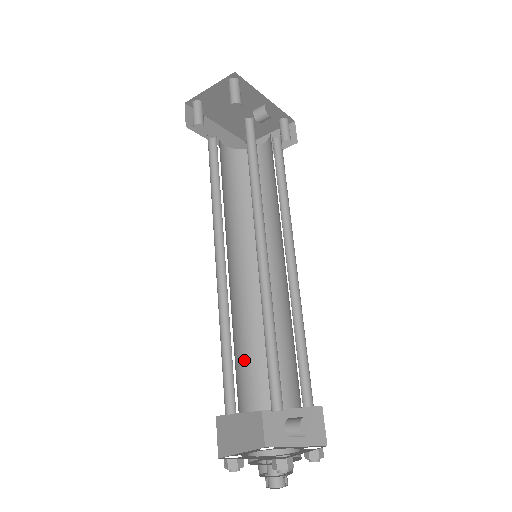
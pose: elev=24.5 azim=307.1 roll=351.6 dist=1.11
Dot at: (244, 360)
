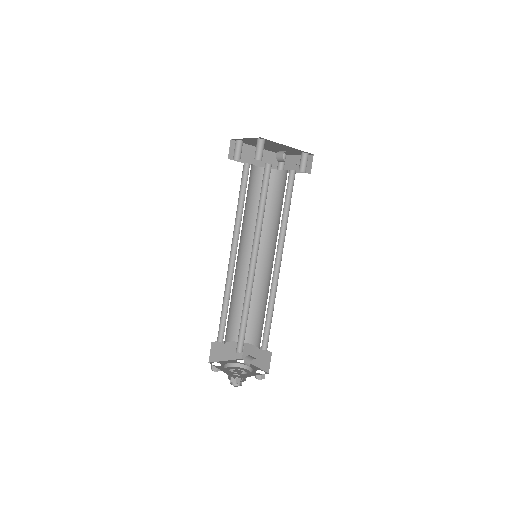
Dot at: (237, 313)
